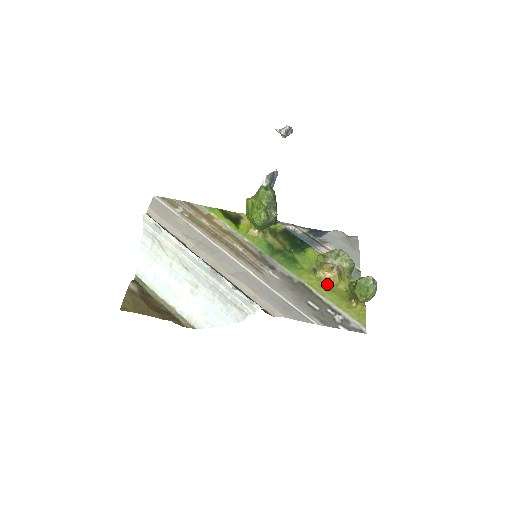
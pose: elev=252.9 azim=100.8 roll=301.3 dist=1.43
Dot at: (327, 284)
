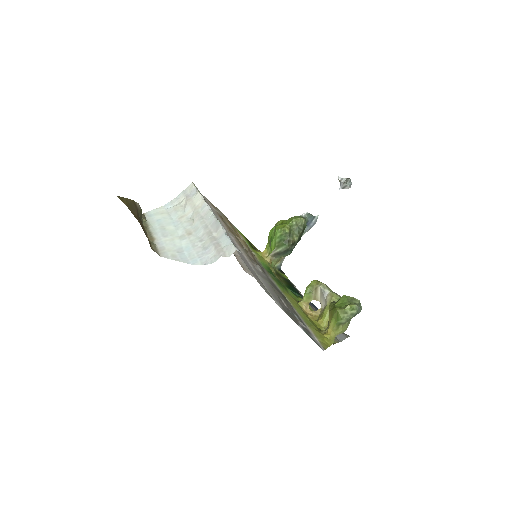
Dot at: (305, 313)
